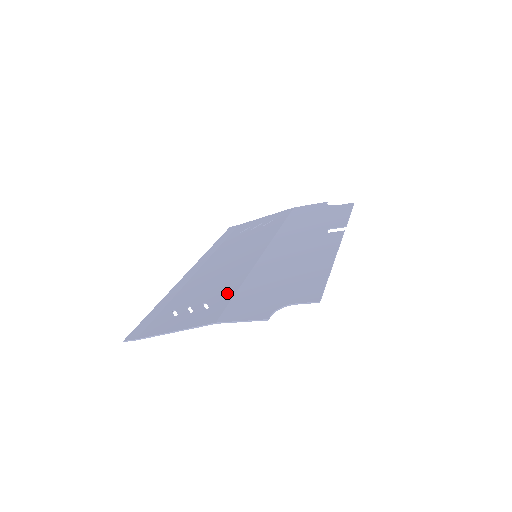
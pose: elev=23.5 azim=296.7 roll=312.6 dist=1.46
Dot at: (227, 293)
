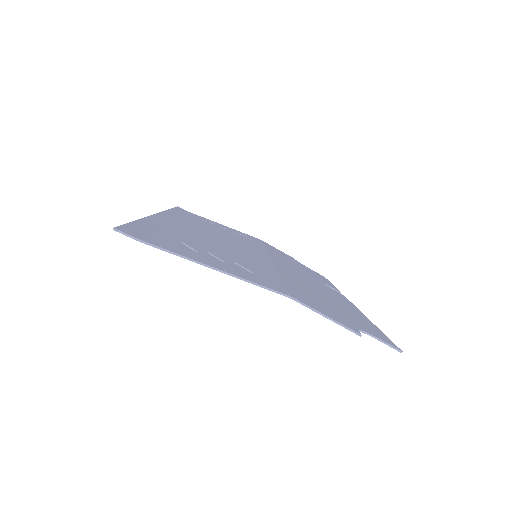
Dot at: (266, 271)
